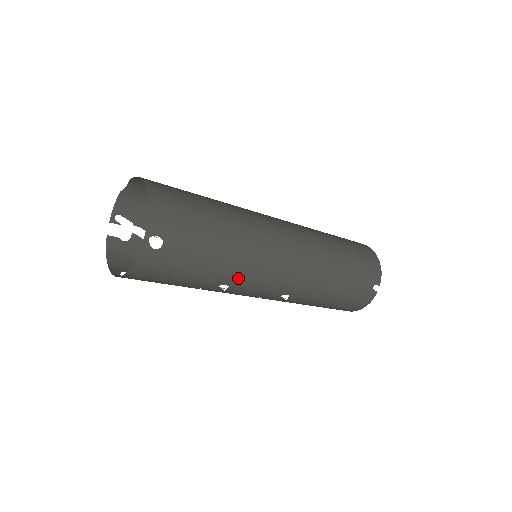
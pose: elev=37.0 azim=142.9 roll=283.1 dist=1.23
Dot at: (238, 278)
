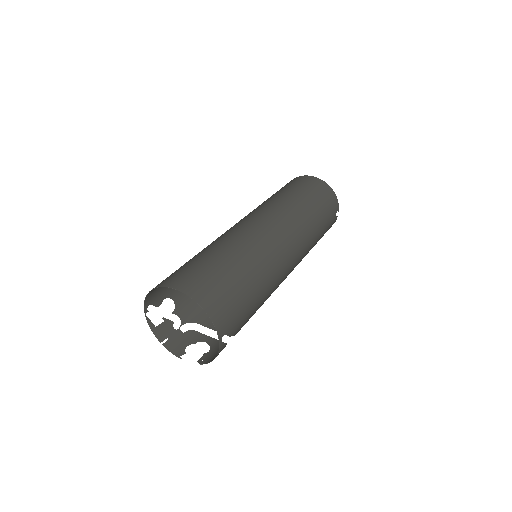
Dot at: occluded
